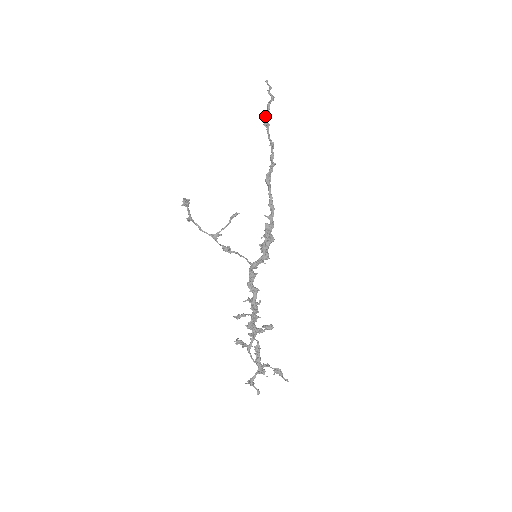
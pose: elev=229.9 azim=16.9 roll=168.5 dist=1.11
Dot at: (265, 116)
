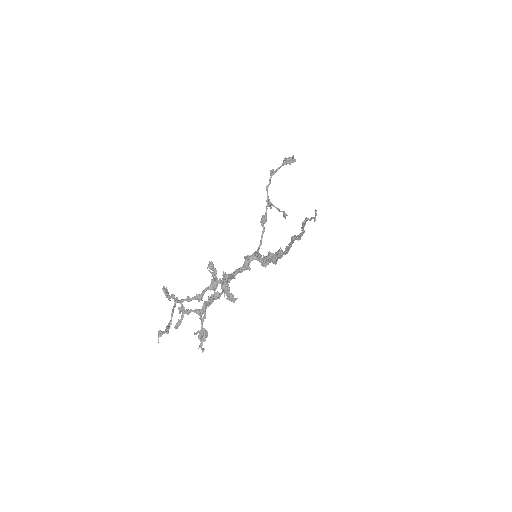
Dot at: (307, 218)
